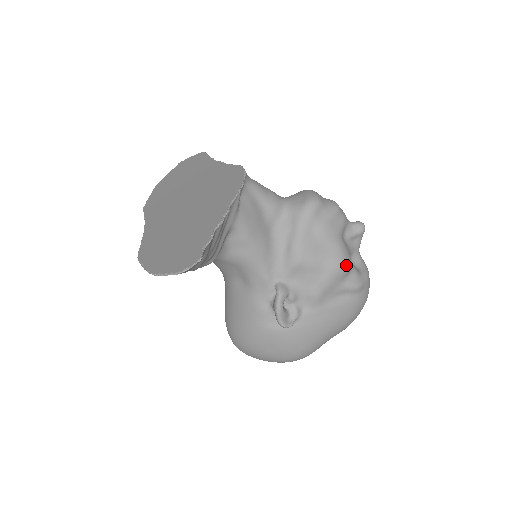
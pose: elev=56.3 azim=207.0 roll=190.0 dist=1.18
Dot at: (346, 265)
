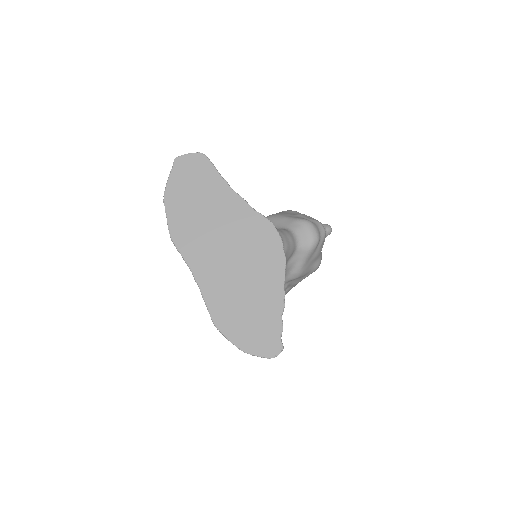
Dot at: occluded
